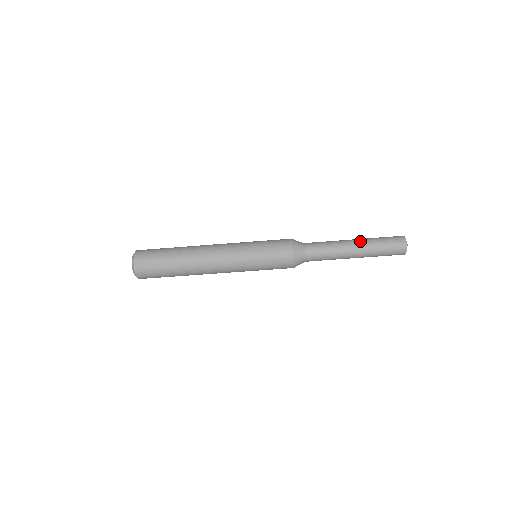
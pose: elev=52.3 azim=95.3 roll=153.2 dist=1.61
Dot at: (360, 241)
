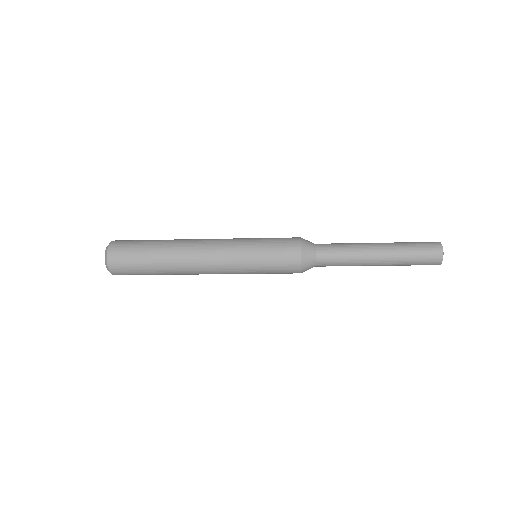
Dot at: (385, 263)
